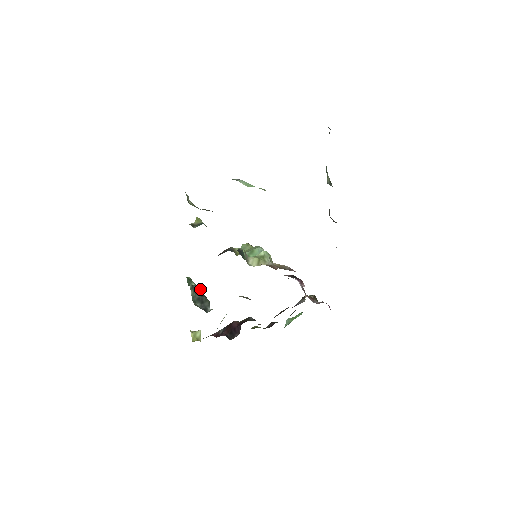
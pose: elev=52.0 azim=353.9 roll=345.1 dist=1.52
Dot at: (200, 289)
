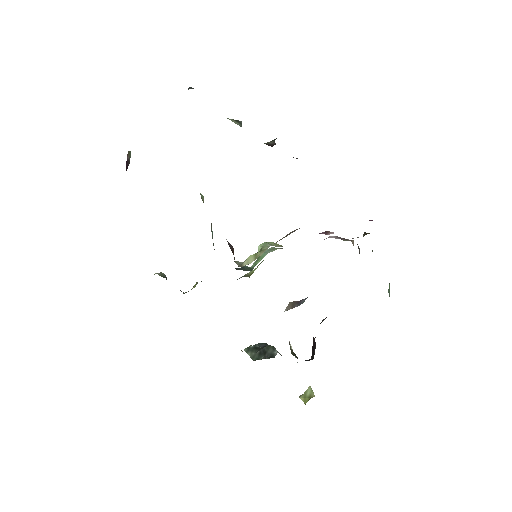
Dot at: (261, 345)
